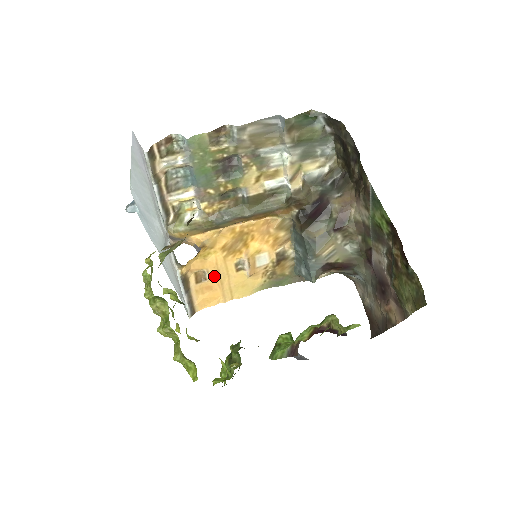
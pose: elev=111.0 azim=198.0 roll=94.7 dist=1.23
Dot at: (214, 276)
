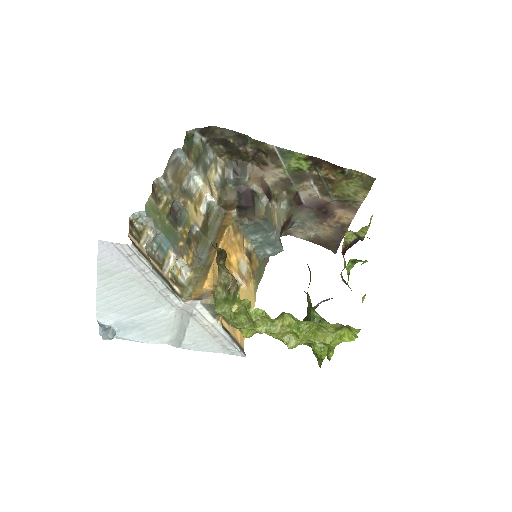
Dot at: occluded
